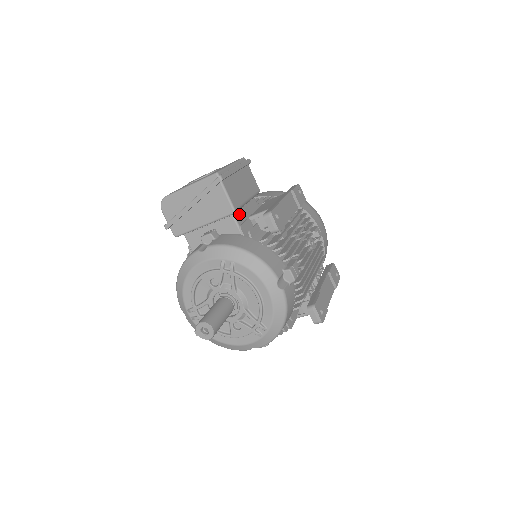
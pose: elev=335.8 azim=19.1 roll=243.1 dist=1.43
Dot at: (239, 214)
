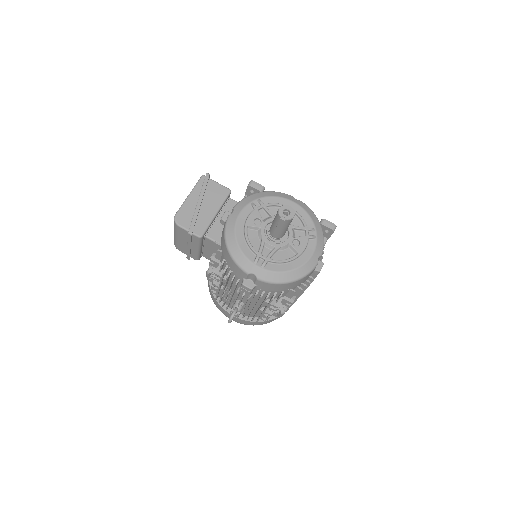
Dot at: occluded
